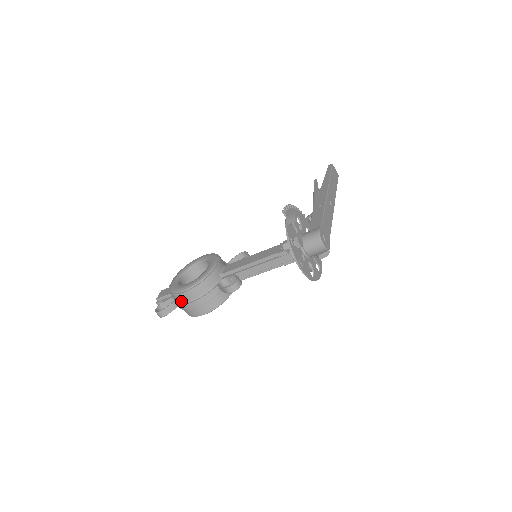
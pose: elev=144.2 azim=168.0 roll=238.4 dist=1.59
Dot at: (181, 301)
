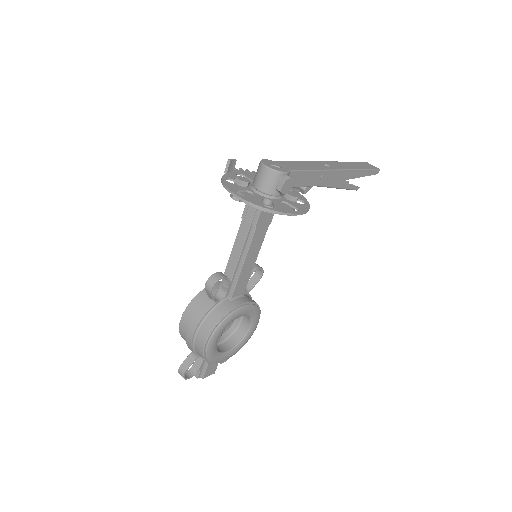
Dot at: occluded
